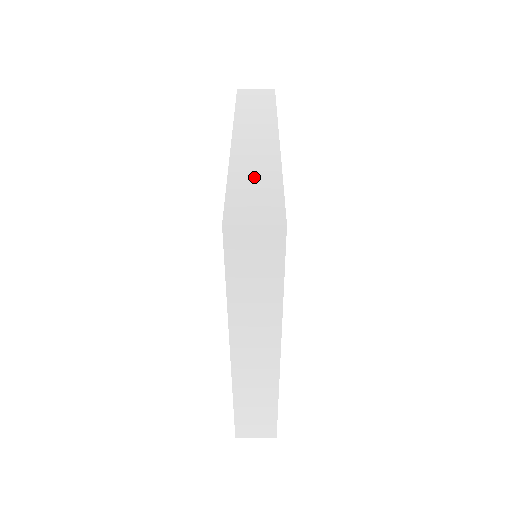
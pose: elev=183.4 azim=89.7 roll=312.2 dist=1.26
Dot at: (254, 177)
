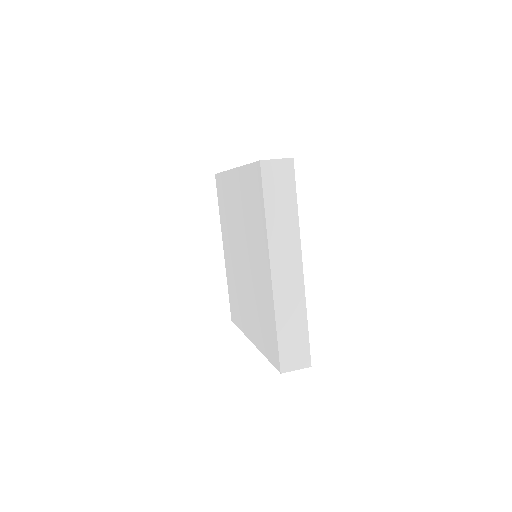
Dot at: (291, 323)
